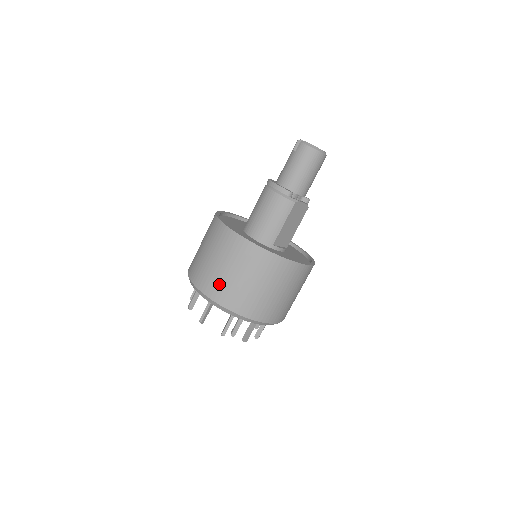
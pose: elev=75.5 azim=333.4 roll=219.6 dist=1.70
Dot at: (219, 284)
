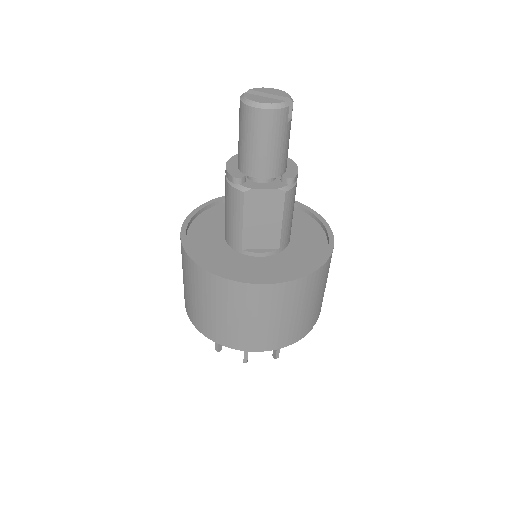
Dot at: (185, 296)
